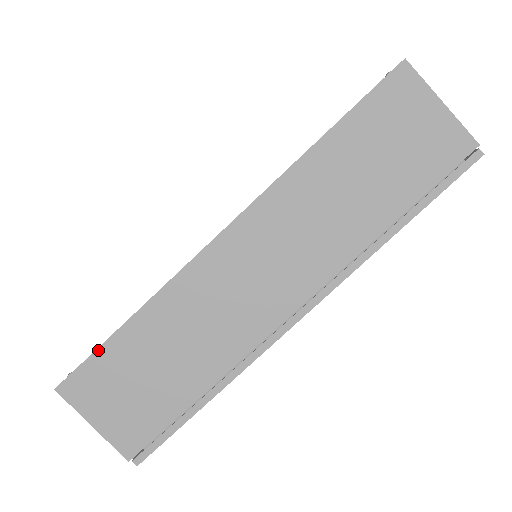
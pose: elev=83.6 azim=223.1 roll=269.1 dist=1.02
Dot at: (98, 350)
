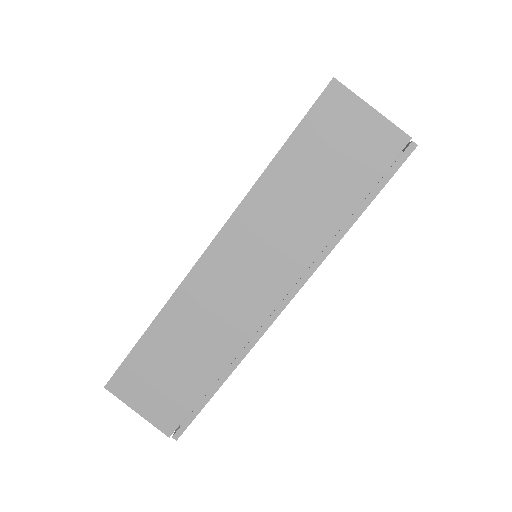
Dot at: (131, 353)
